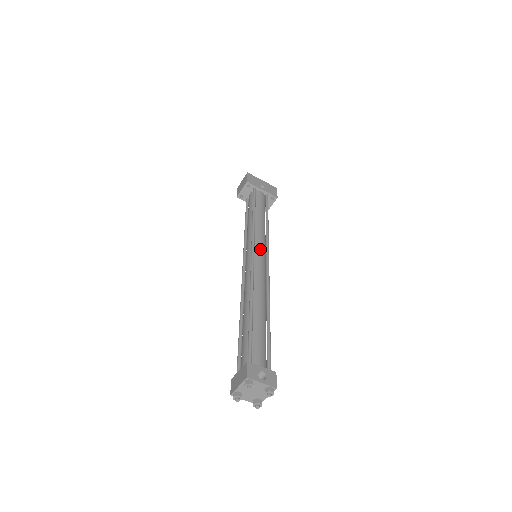
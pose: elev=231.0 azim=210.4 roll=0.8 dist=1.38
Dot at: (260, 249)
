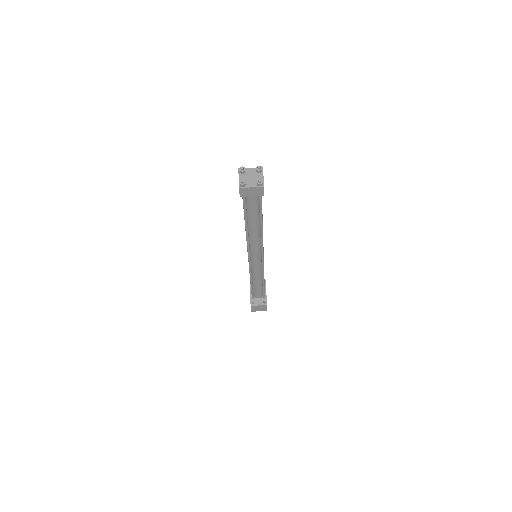
Dot at: occluded
